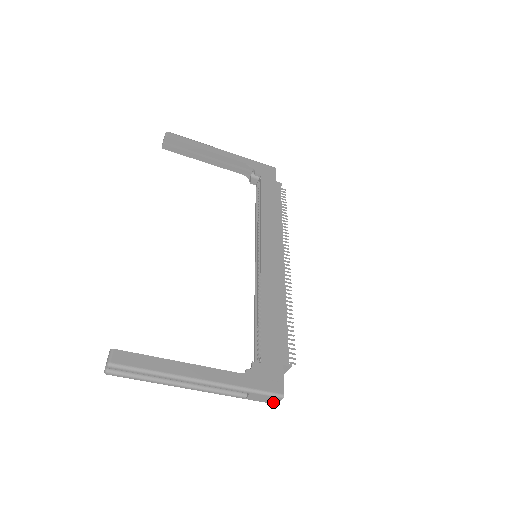
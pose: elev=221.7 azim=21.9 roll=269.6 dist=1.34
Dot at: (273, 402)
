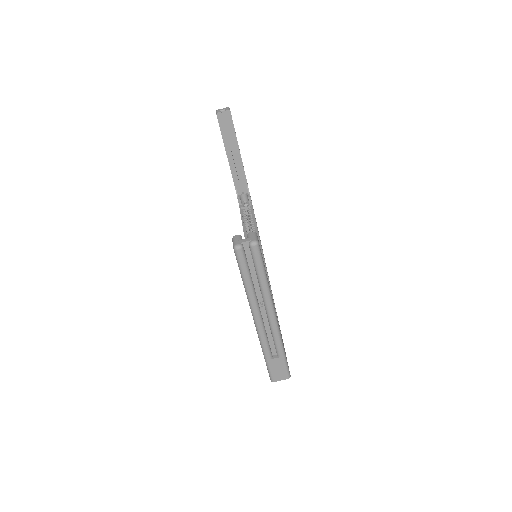
Dot at: (276, 377)
